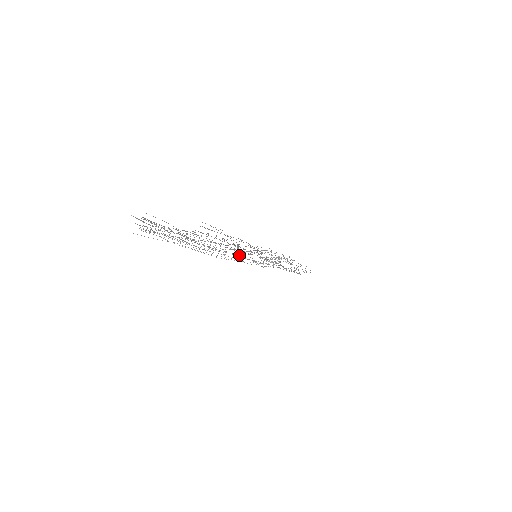
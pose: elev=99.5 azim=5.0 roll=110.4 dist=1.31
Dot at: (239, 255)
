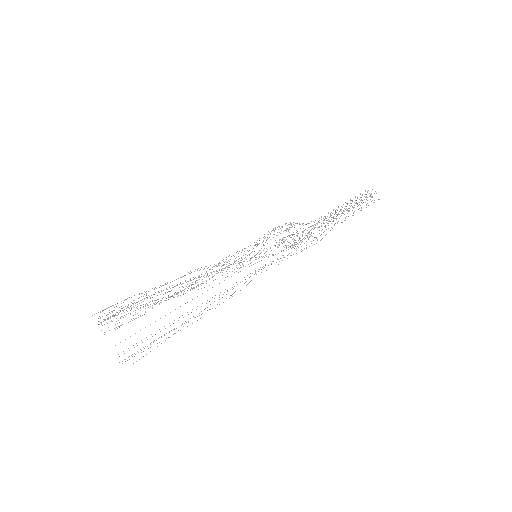
Dot at: occluded
